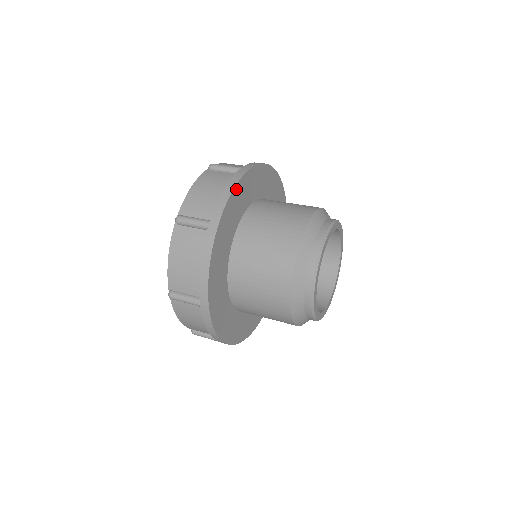
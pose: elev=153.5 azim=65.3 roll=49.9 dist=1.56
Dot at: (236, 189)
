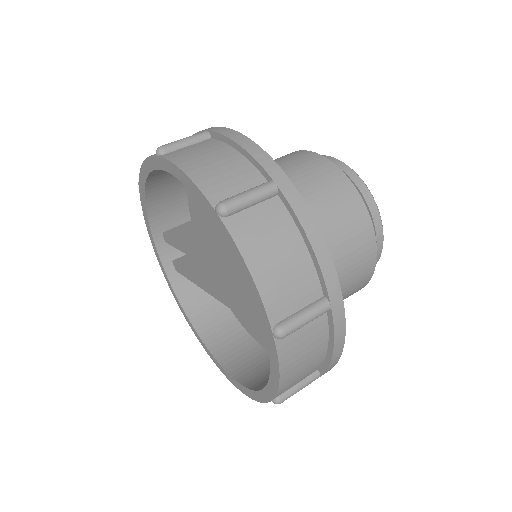
Dot at: (315, 229)
